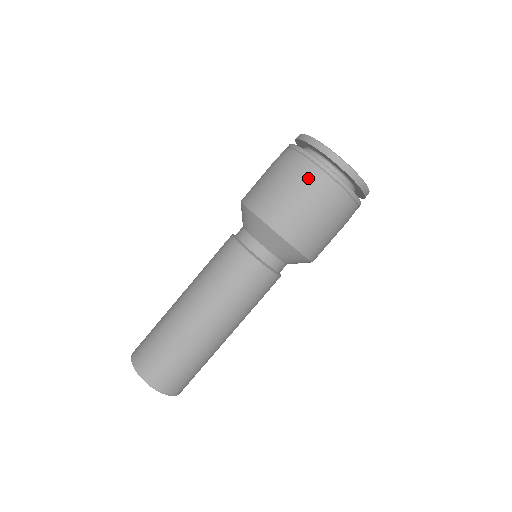
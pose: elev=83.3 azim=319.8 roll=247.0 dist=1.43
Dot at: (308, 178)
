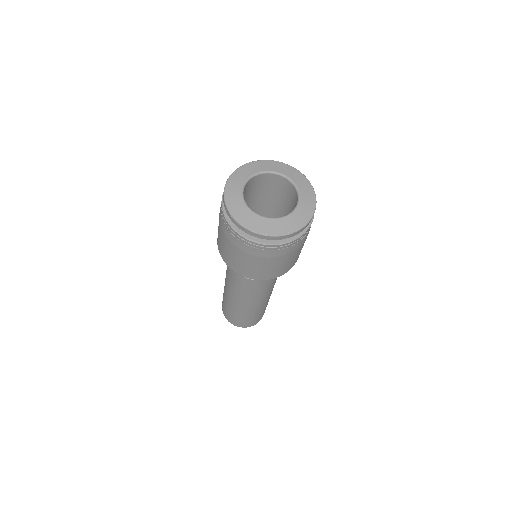
Dot at: (264, 255)
